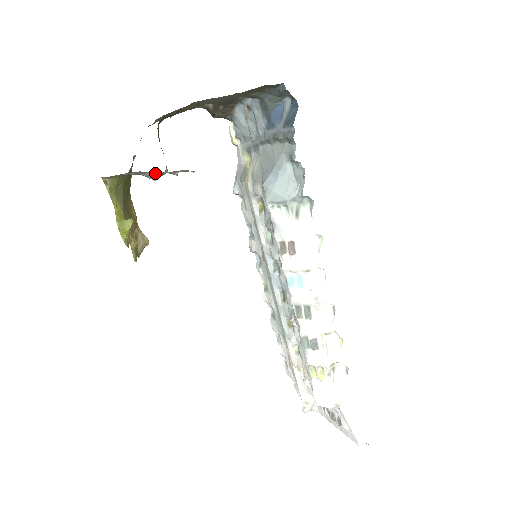
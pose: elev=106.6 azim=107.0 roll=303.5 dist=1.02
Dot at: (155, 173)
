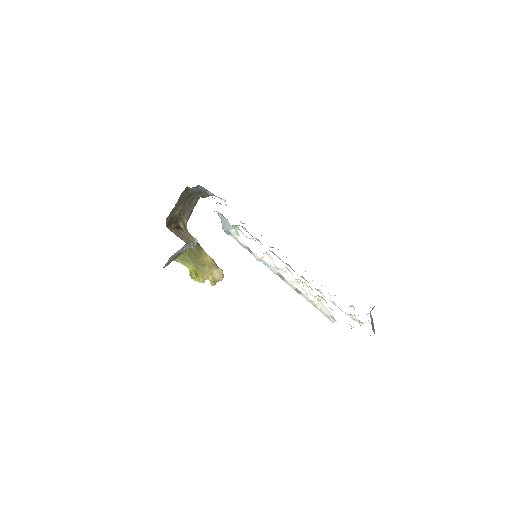
Dot at: occluded
